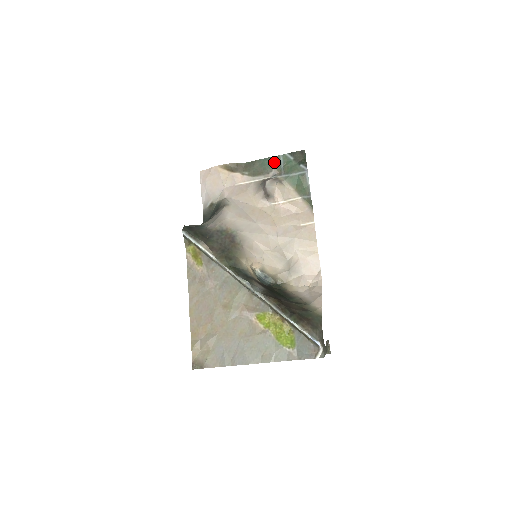
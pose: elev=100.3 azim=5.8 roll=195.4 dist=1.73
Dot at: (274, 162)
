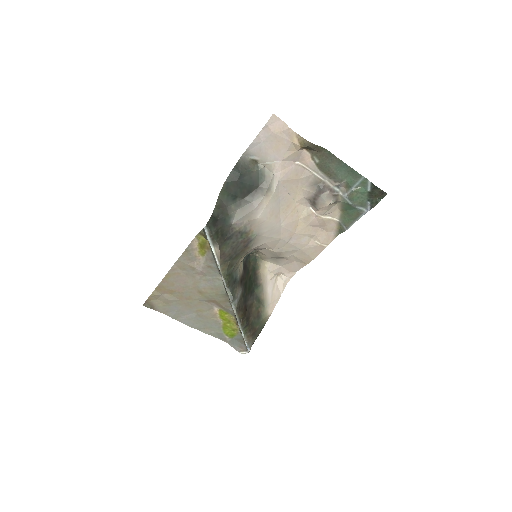
Dot at: (351, 177)
